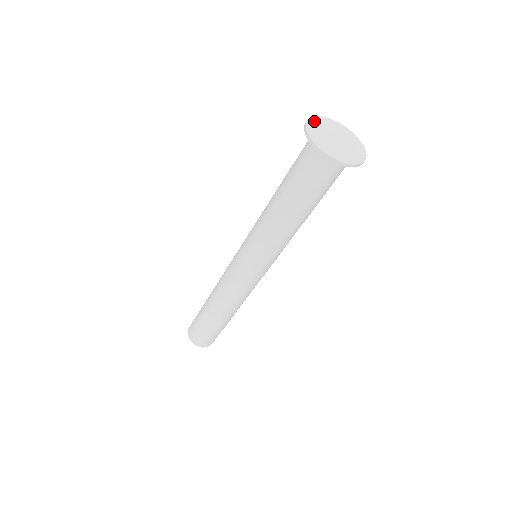
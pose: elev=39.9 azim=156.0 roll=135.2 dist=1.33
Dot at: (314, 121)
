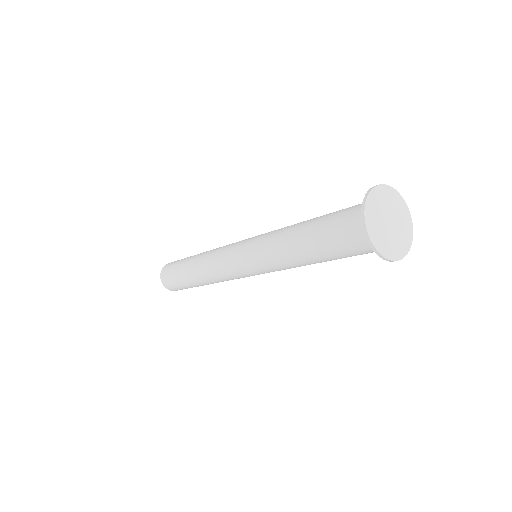
Dot at: (370, 228)
